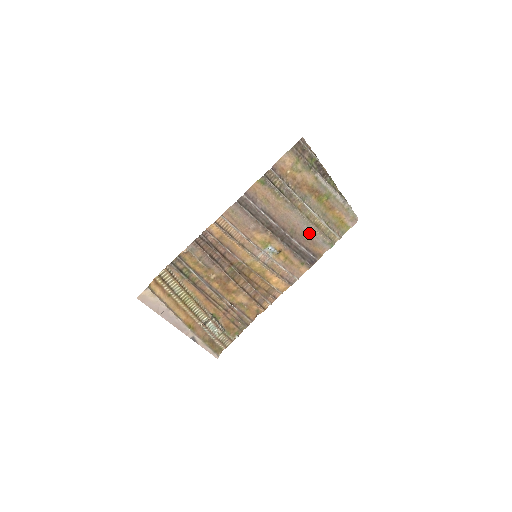
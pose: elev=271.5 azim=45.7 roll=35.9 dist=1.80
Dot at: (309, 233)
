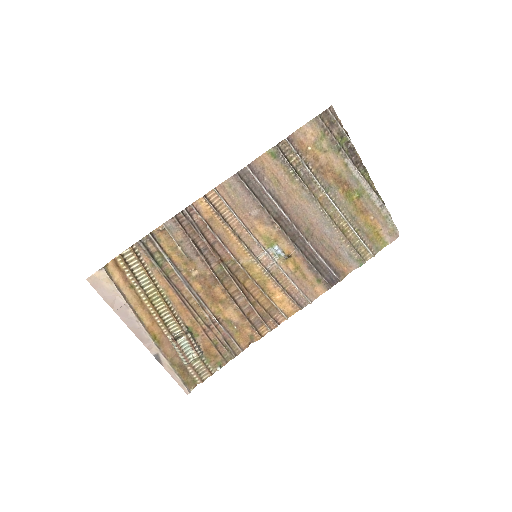
Dot at: (331, 239)
